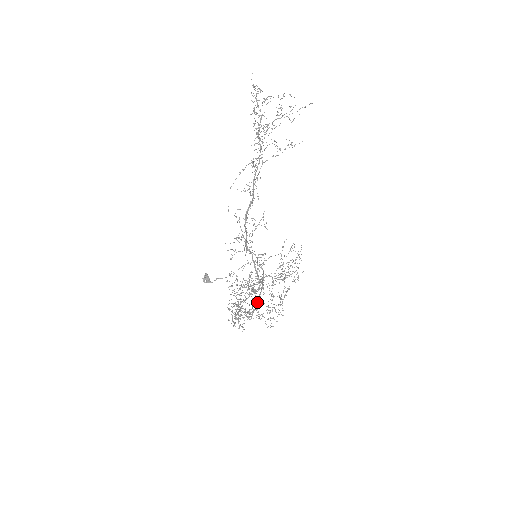
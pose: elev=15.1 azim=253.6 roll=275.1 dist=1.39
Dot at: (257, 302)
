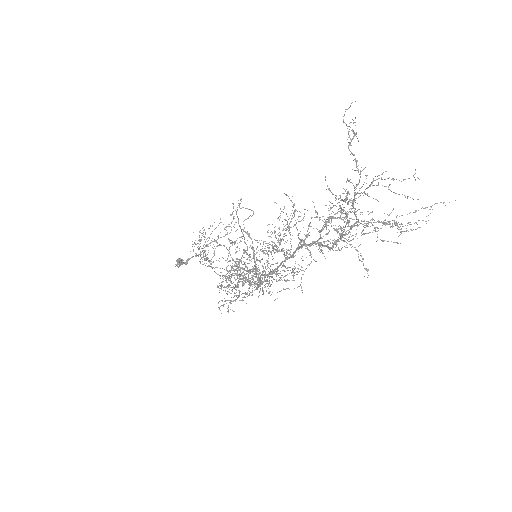
Dot at: occluded
